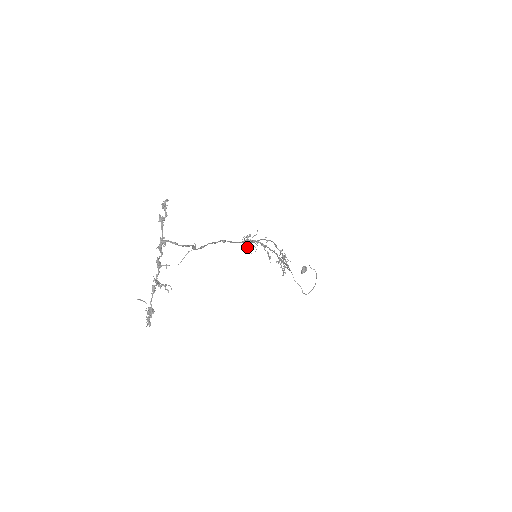
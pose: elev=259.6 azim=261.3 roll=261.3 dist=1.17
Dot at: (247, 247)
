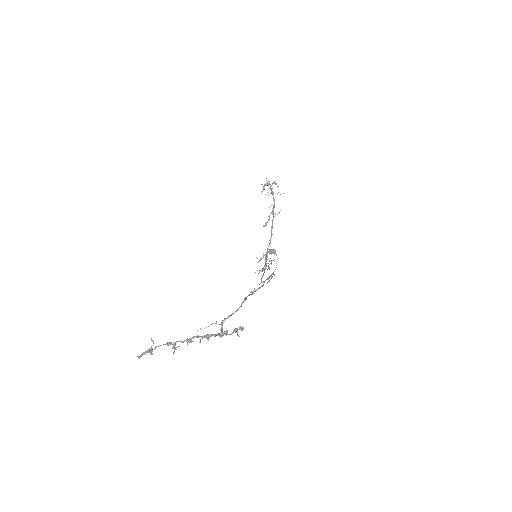
Dot at: (264, 186)
